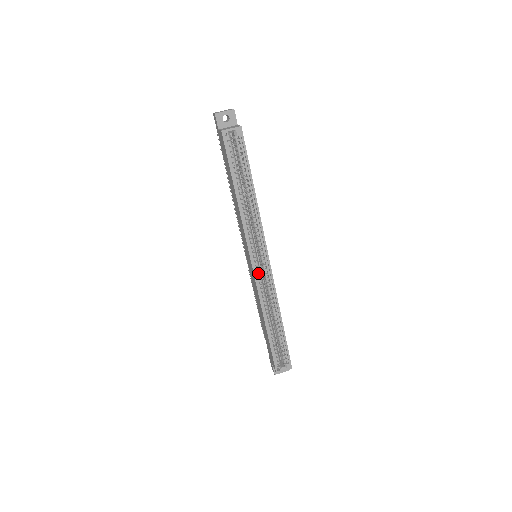
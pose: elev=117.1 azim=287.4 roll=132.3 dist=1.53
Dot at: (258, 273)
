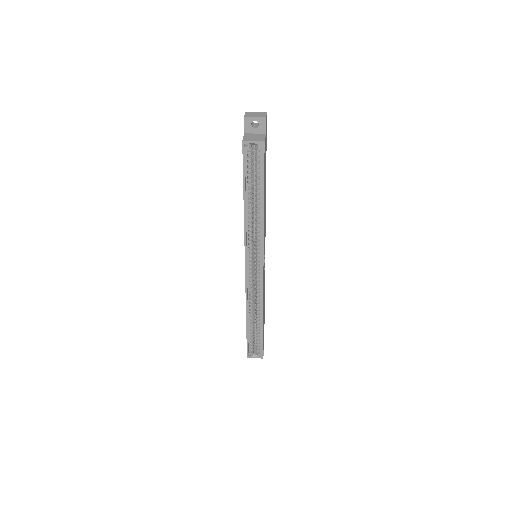
Dot at: (250, 275)
